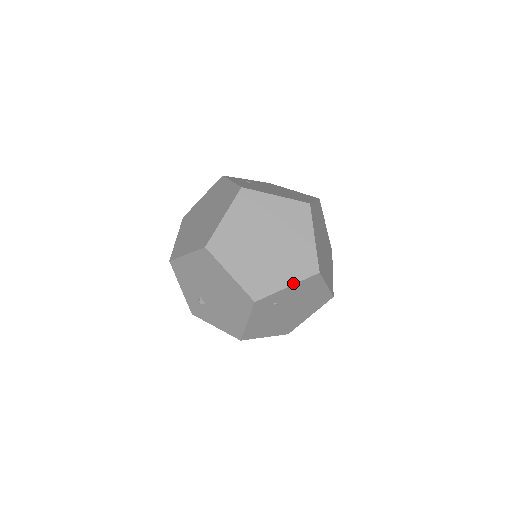
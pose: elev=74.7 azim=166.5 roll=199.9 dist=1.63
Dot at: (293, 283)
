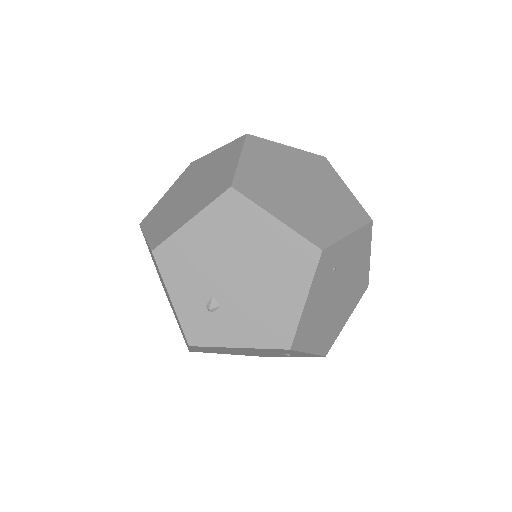
Dot at: (353, 230)
